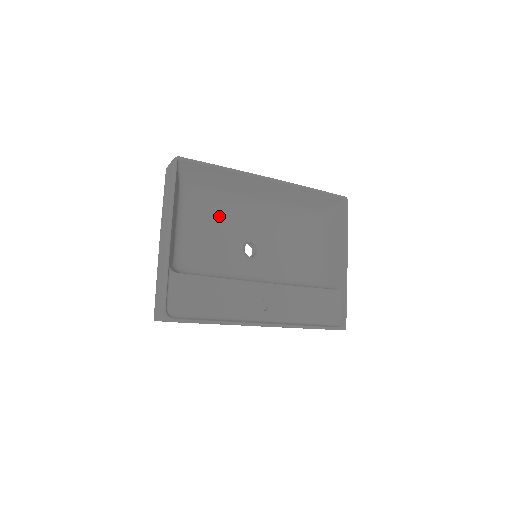
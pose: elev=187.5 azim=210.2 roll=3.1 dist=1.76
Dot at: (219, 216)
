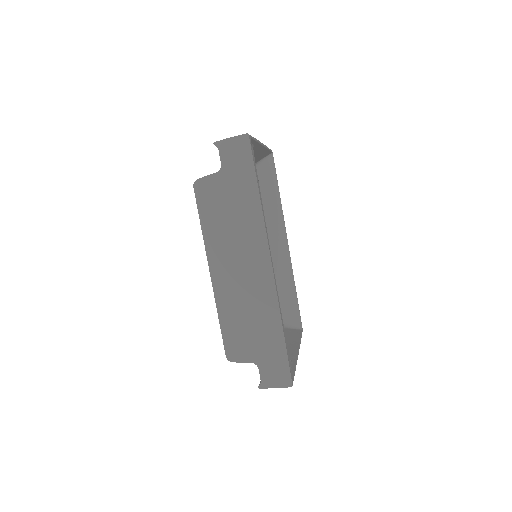
Dot at: occluded
